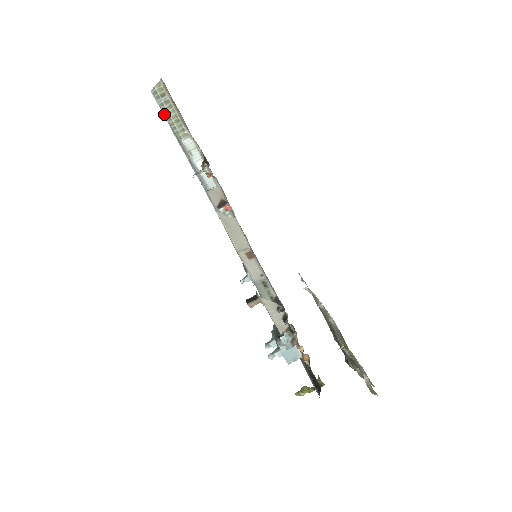
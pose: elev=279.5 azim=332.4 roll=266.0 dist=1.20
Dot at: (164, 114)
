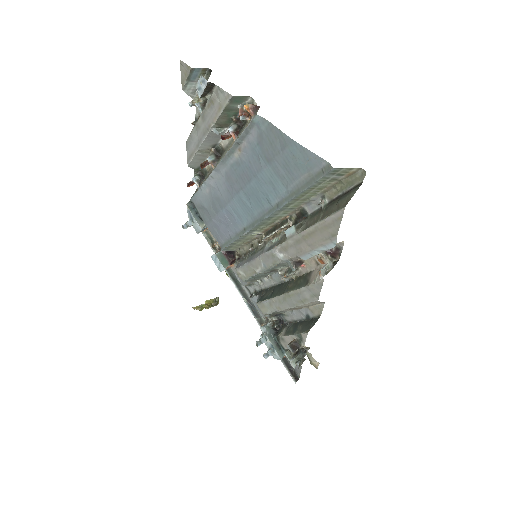
Dot at: (317, 182)
